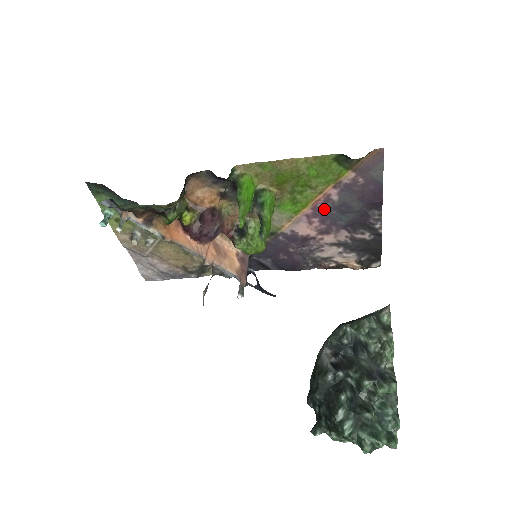
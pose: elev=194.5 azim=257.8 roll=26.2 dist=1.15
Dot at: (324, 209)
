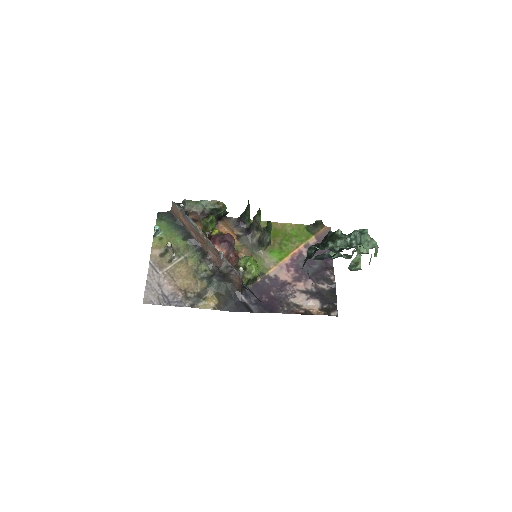
Dot at: (298, 262)
